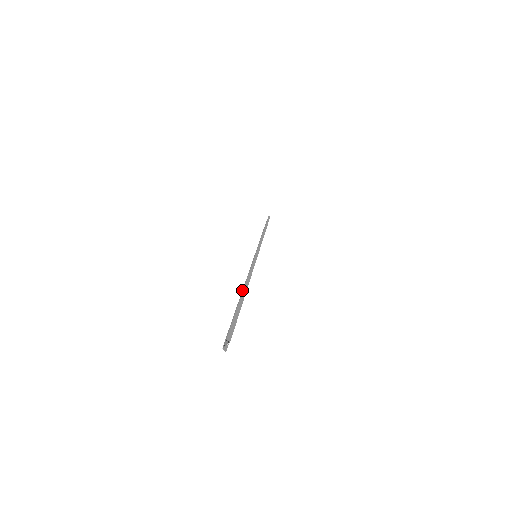
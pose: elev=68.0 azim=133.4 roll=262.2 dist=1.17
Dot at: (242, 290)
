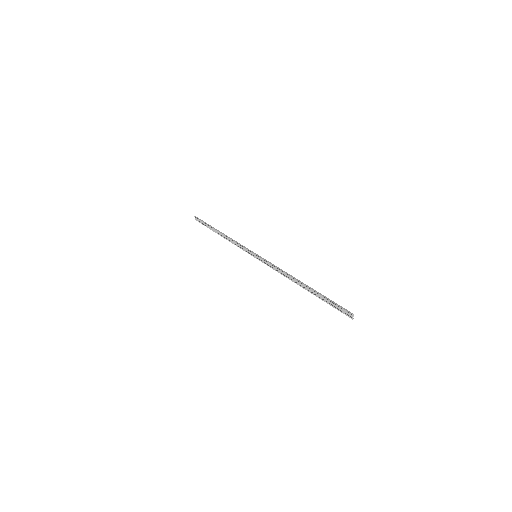
Dot at: occluded
